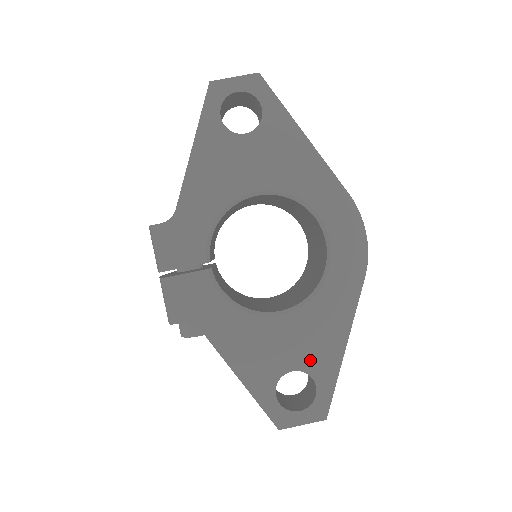
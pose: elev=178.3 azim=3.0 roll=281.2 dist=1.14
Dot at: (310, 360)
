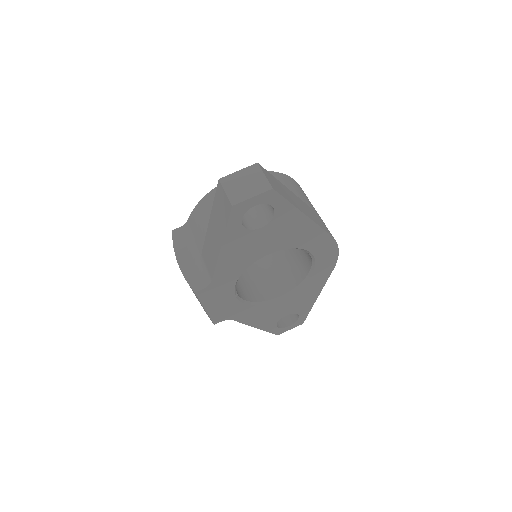
Dot at: (297, 309)
